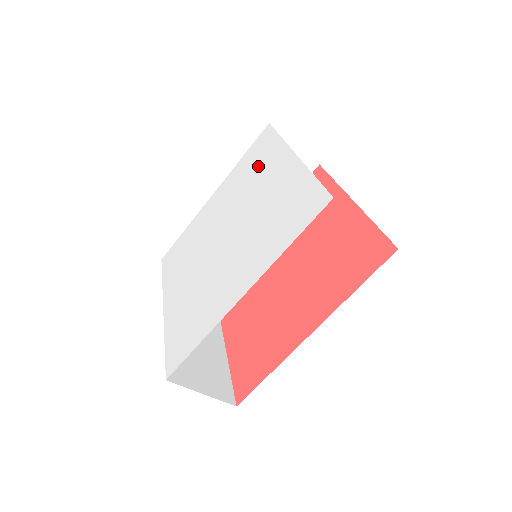
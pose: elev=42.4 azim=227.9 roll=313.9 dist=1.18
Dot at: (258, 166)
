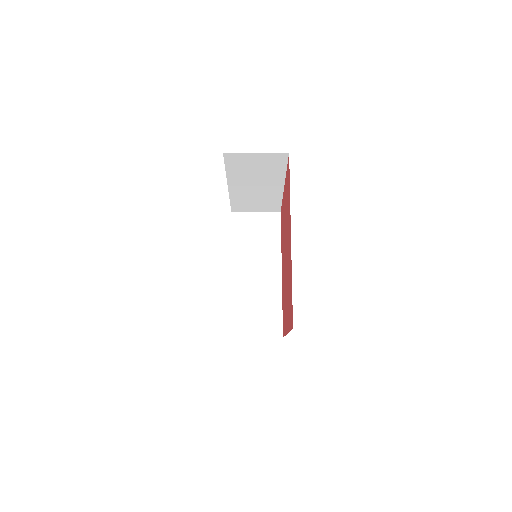
Dot at: occluded
